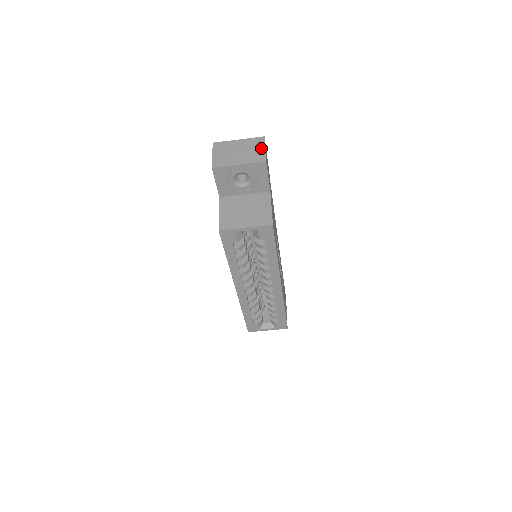
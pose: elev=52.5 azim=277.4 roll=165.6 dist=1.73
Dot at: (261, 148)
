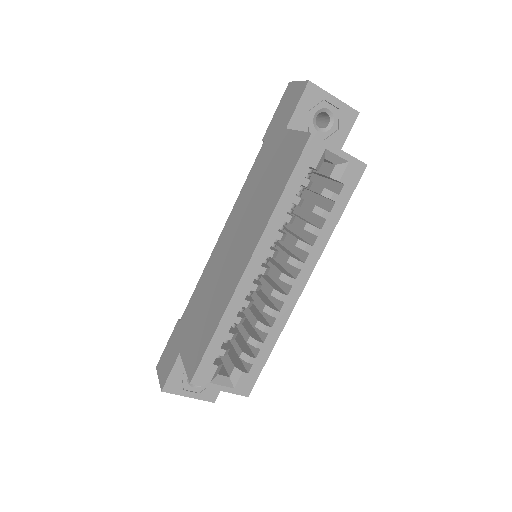
Dot at: occluded
